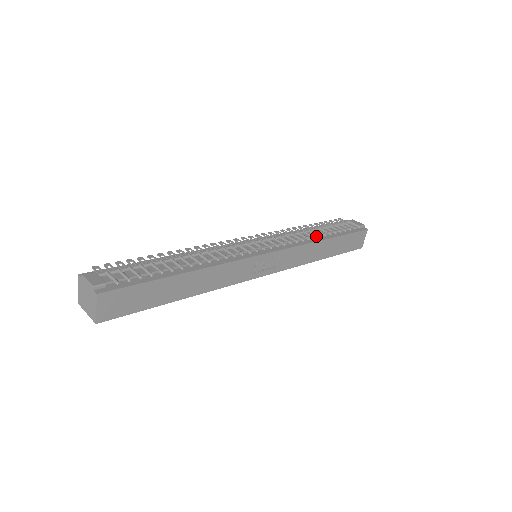
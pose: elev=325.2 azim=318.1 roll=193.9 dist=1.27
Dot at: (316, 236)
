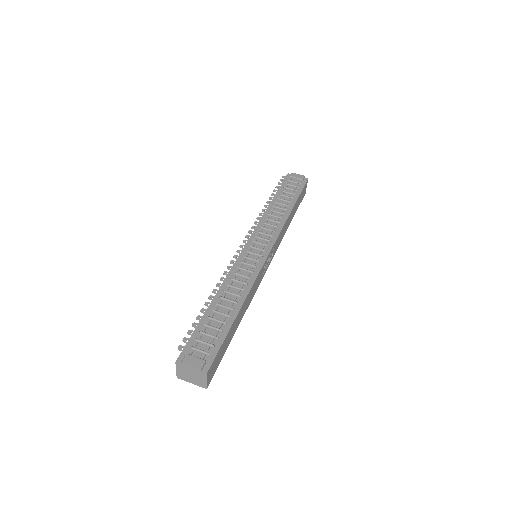
Dot at: (283, 211)
